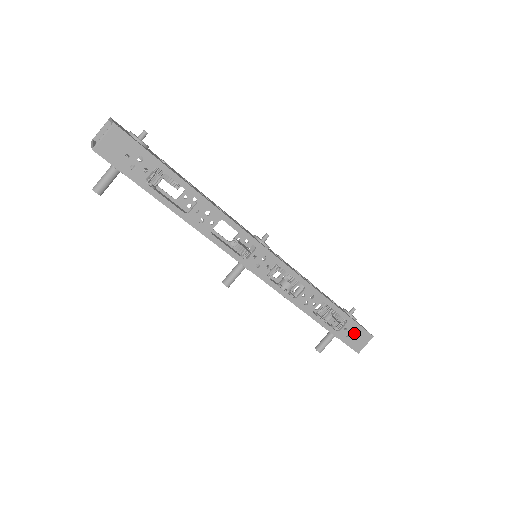
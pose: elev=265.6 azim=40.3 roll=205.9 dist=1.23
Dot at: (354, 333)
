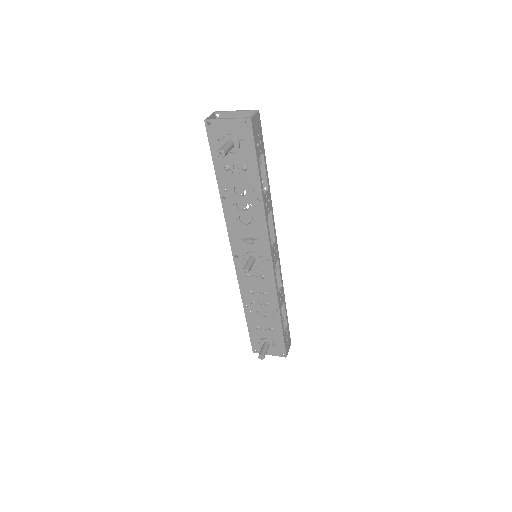
Dot at: (287, 337)
